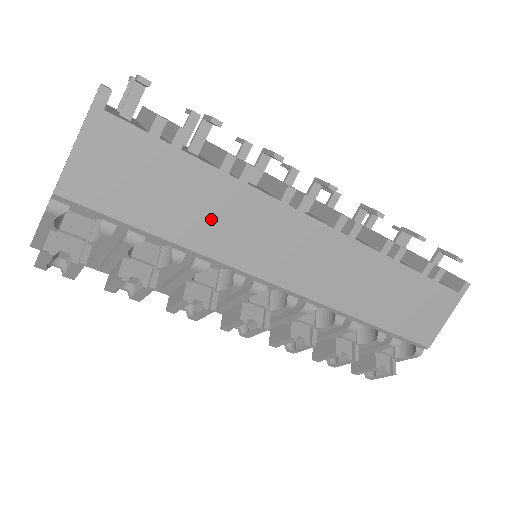
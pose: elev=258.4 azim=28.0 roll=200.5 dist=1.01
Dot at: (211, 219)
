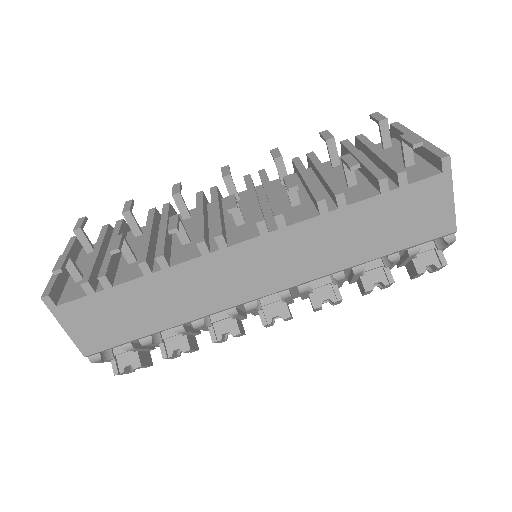
Dot at: (173, 301)
